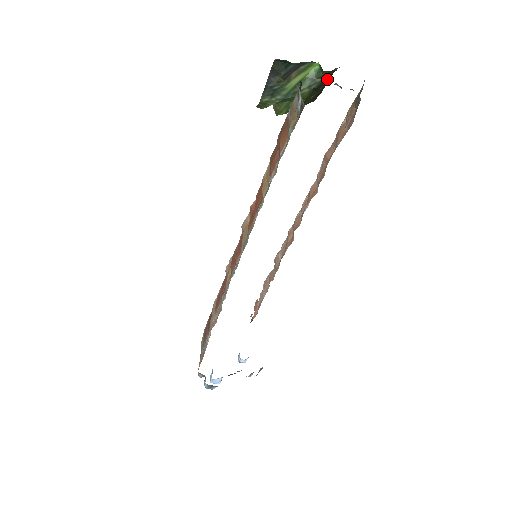
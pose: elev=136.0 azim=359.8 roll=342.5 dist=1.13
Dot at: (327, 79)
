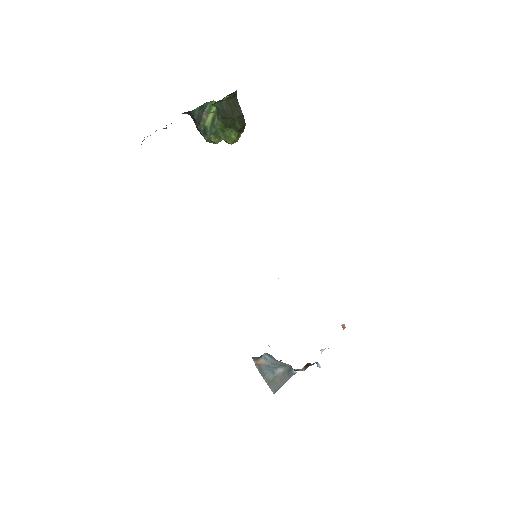
Dot at: (230, 107)
